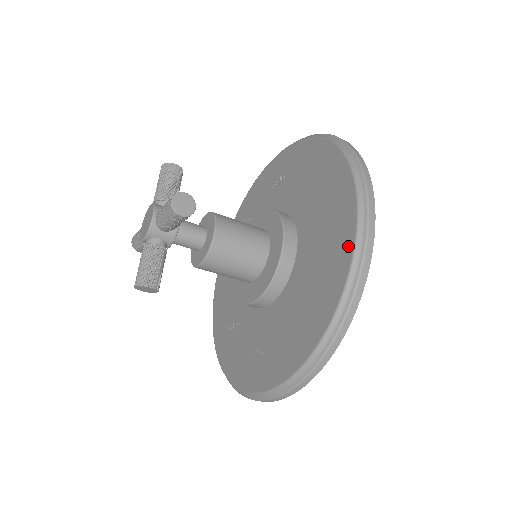
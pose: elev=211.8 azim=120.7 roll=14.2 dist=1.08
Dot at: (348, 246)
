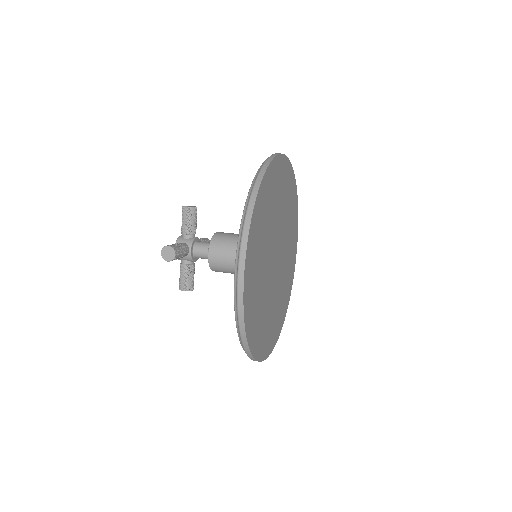
Dot at: occluded
